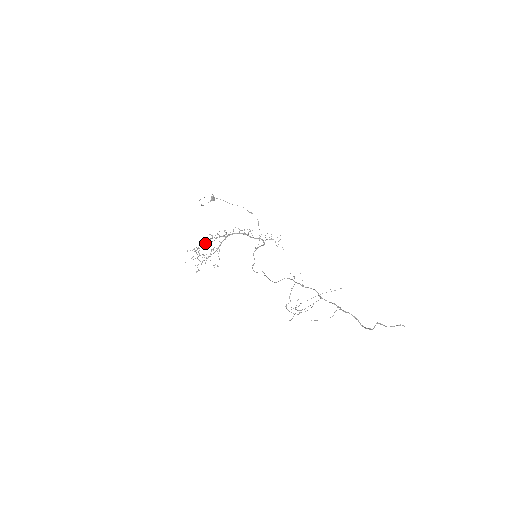
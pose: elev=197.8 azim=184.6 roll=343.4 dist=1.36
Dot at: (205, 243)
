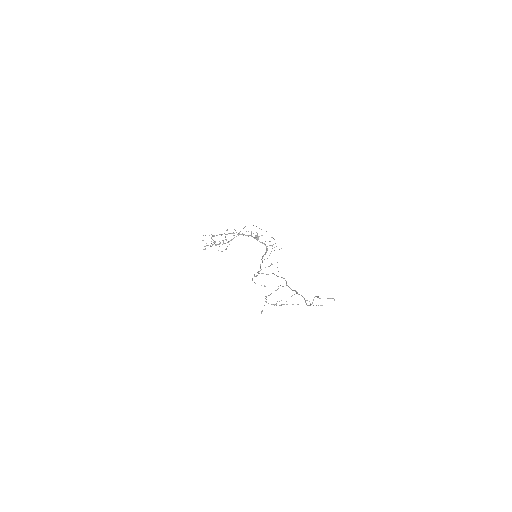
Dot at: (220, 234)
